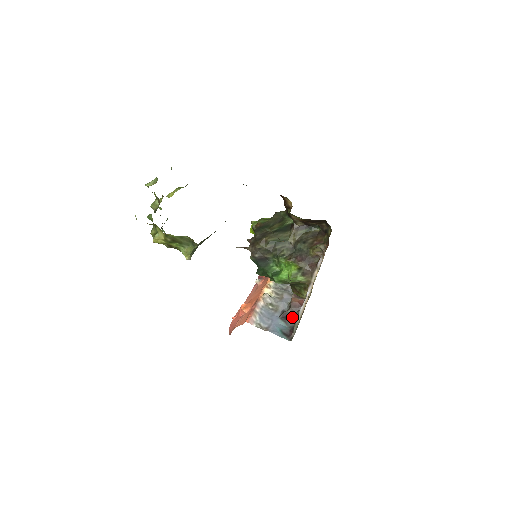
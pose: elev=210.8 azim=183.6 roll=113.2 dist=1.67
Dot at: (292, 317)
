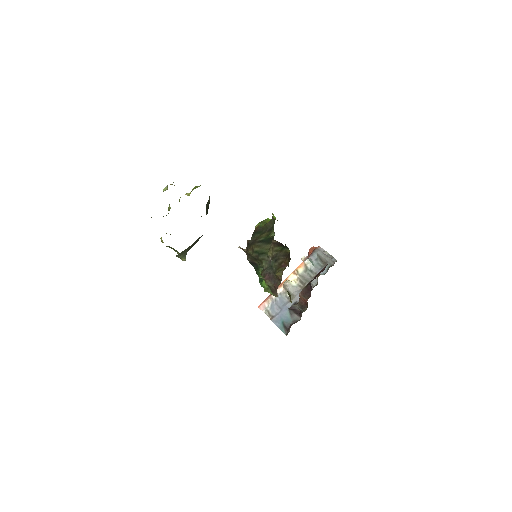
Dot at: (300, 311)
